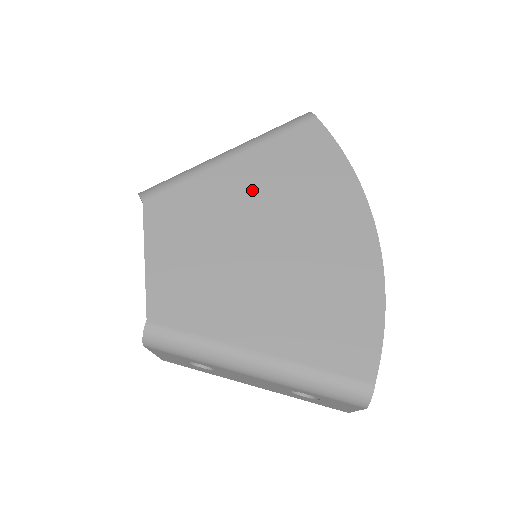
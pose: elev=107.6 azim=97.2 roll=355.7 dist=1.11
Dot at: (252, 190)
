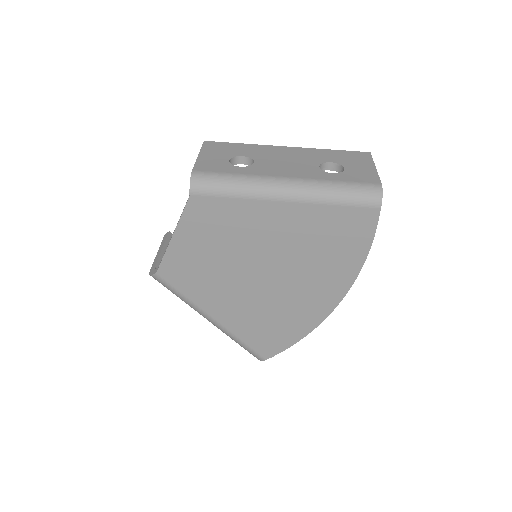
Dot at: (280, 235)
